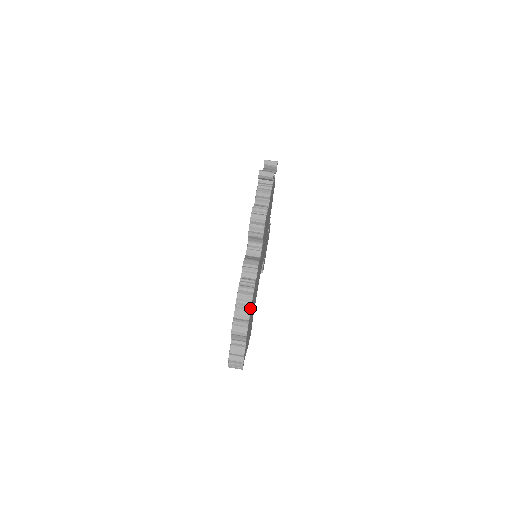
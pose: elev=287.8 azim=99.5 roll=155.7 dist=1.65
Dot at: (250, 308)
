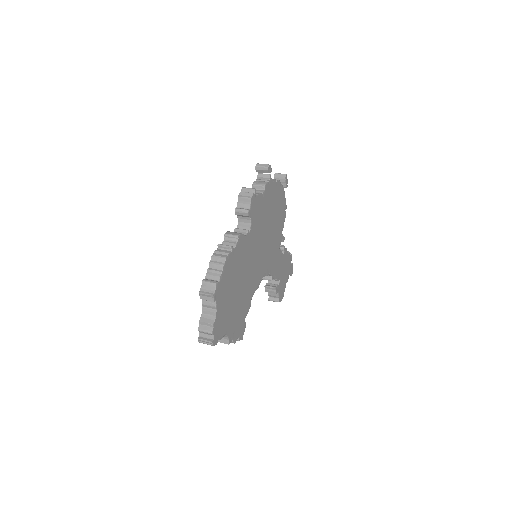
Dot at: (222, 270)
